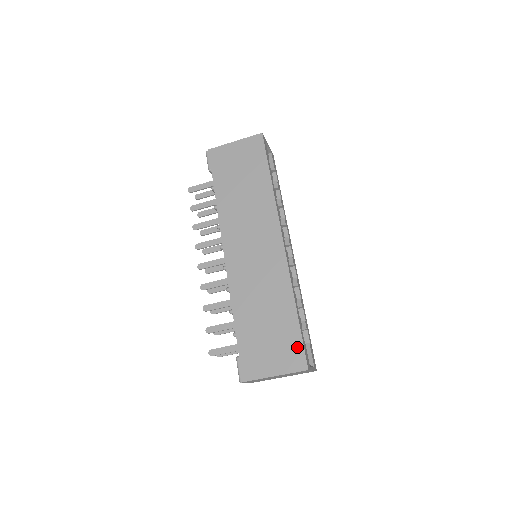
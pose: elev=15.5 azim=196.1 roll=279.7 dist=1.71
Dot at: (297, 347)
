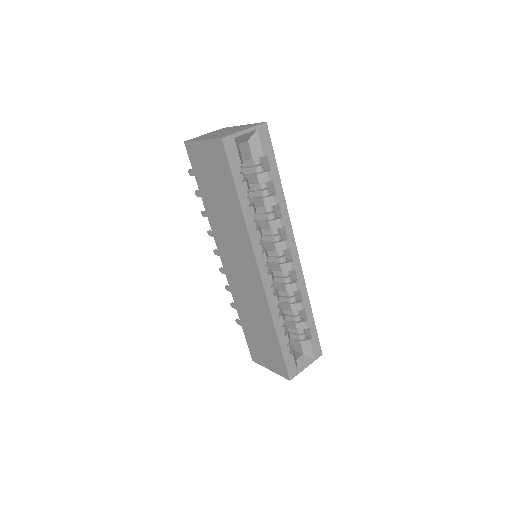
Dot at: (281, 362)
